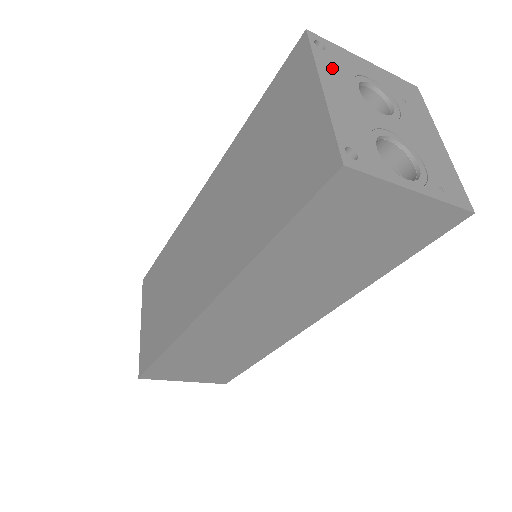
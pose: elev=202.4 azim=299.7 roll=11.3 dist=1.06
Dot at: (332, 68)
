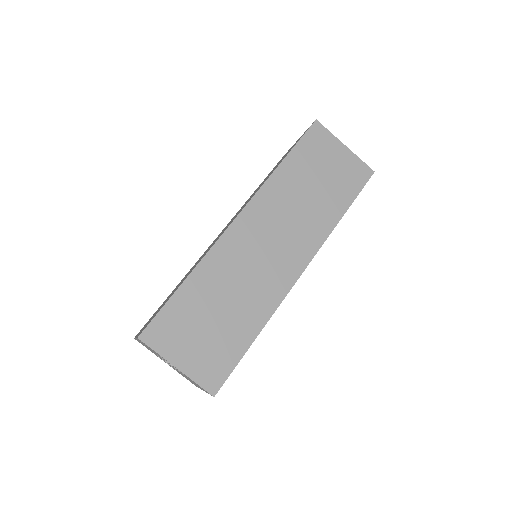
Dot at: occluded
